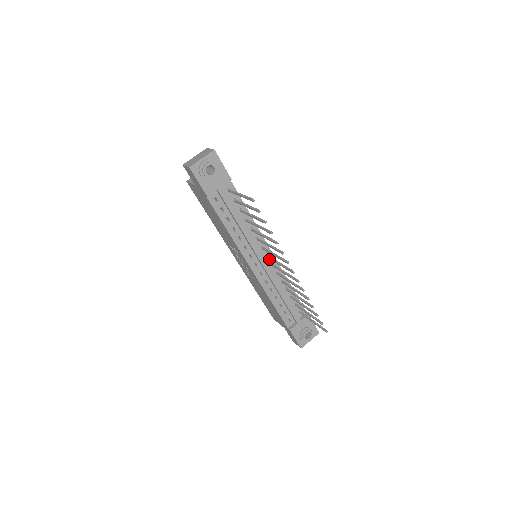
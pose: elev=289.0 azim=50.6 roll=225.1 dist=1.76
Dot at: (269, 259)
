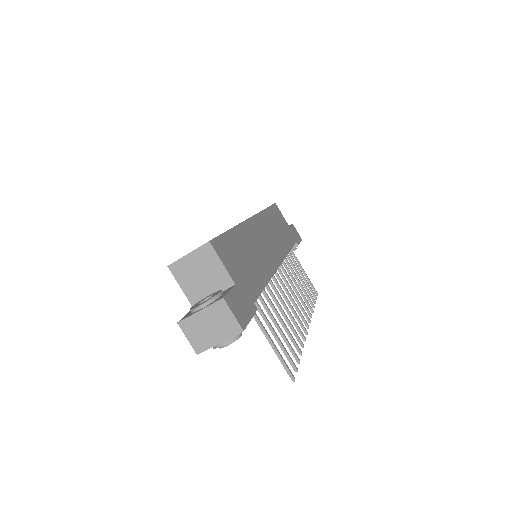
Dot at: occluded
